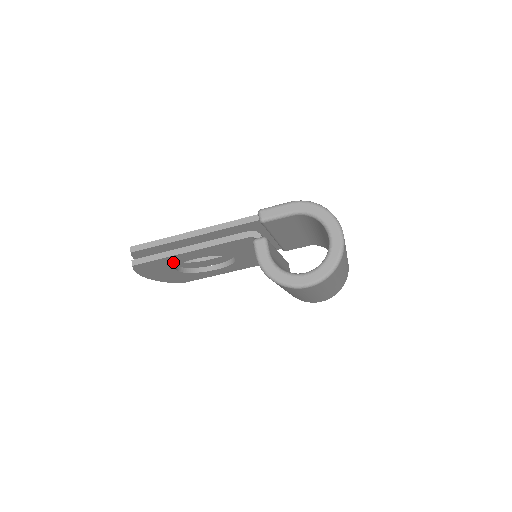
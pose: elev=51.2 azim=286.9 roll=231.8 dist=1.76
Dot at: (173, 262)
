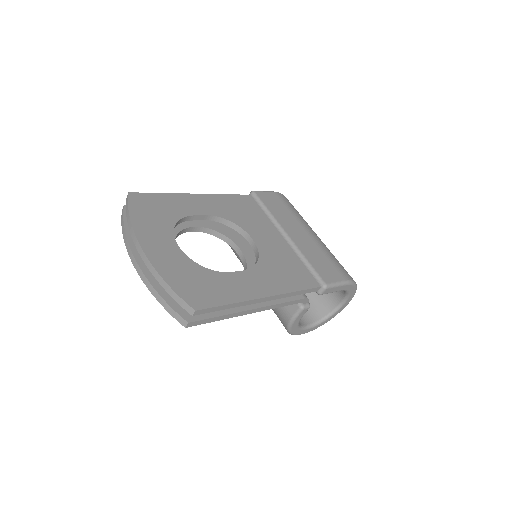
Dot at: occluded
